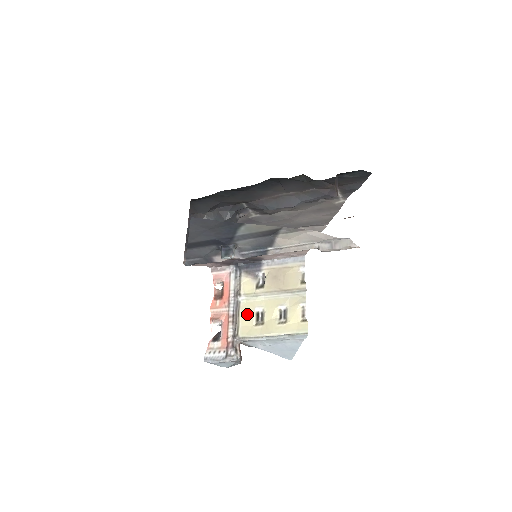
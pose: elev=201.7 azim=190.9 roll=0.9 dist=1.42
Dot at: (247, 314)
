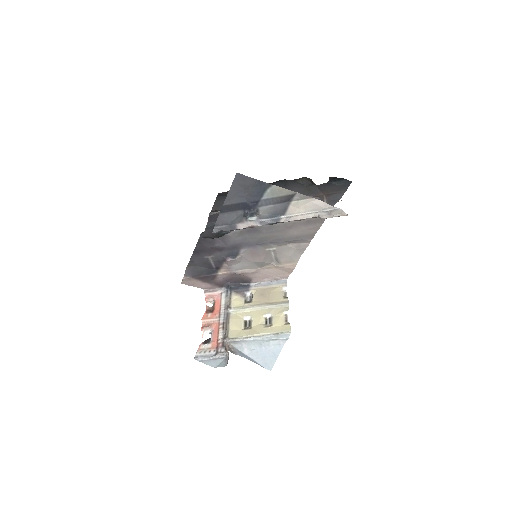
Dot at: (236, 321)
